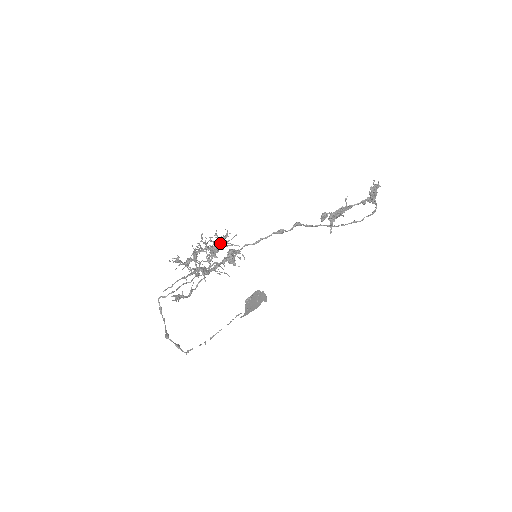
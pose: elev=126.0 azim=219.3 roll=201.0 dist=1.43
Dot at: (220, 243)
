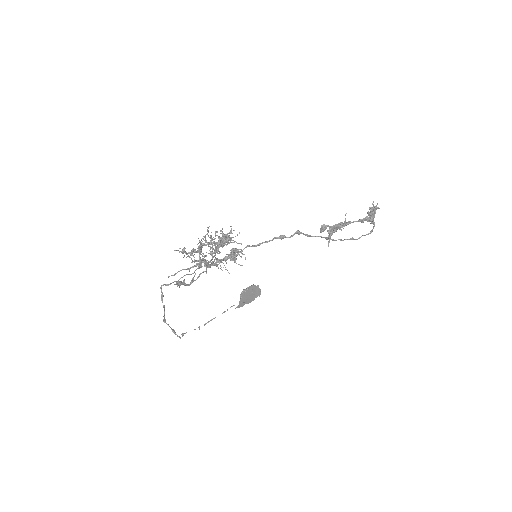
Dot at: (224, 239)
